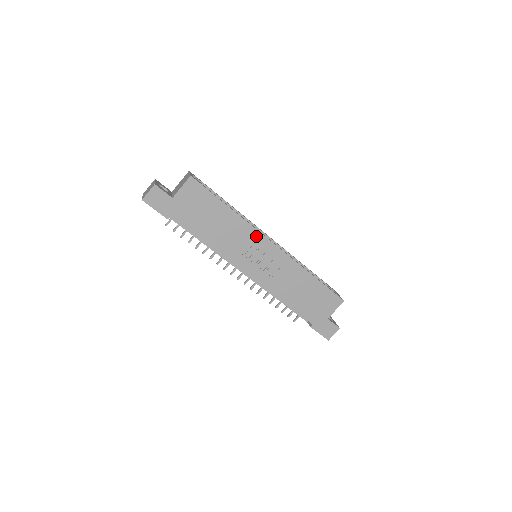
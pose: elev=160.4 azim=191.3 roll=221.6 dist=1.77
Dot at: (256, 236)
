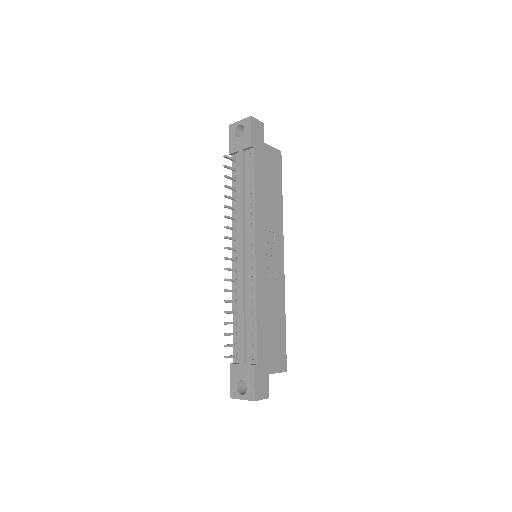
Dot at: (280, 236)
